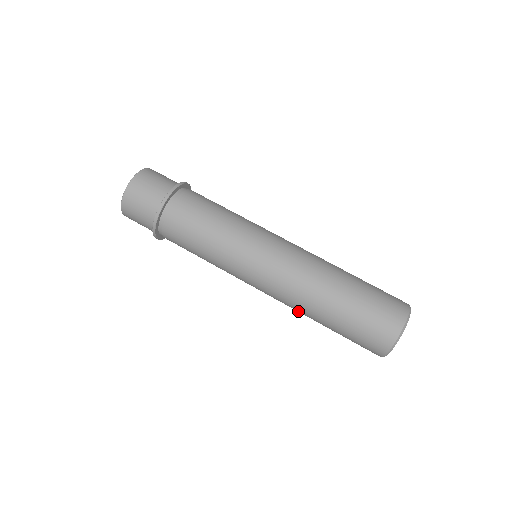
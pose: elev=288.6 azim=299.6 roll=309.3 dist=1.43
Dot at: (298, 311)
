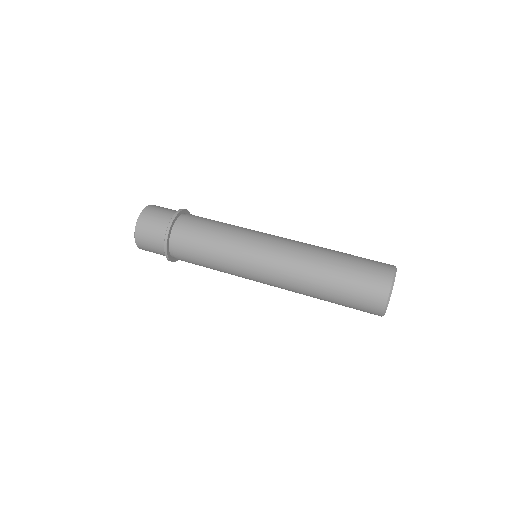
Dot at: (305, 270)
